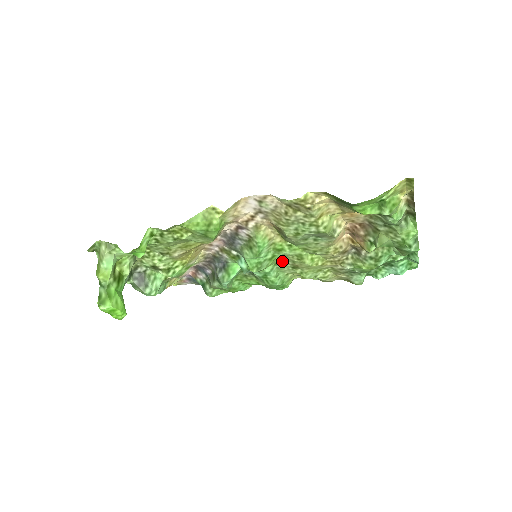
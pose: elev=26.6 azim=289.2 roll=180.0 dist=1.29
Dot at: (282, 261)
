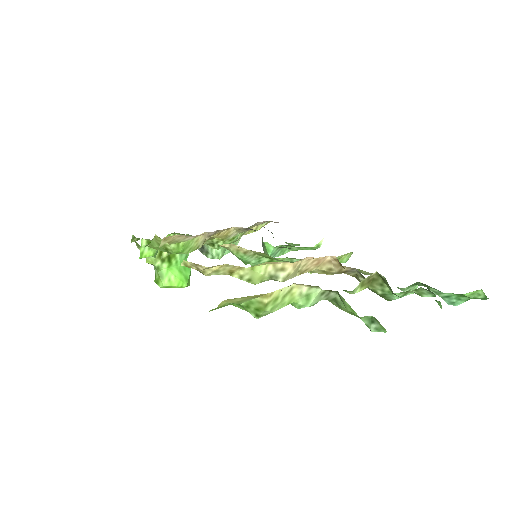
Dot at: (293, 258)
